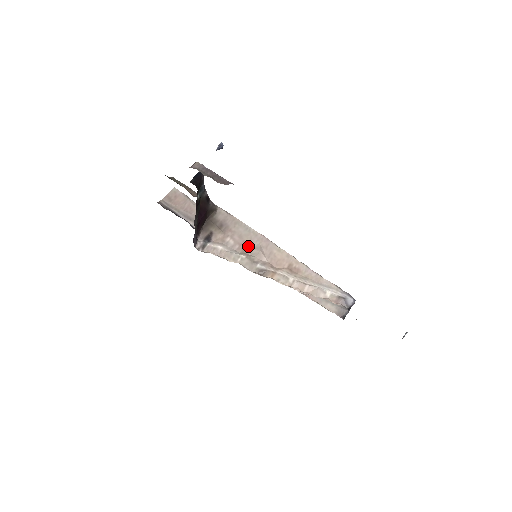
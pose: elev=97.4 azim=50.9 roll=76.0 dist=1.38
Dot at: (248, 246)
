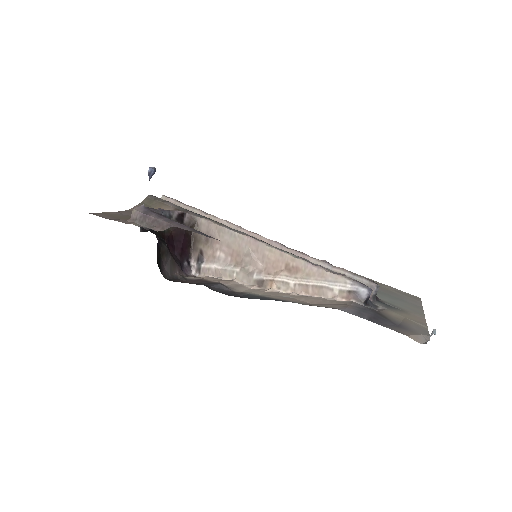
Dot at: (239, 255)
